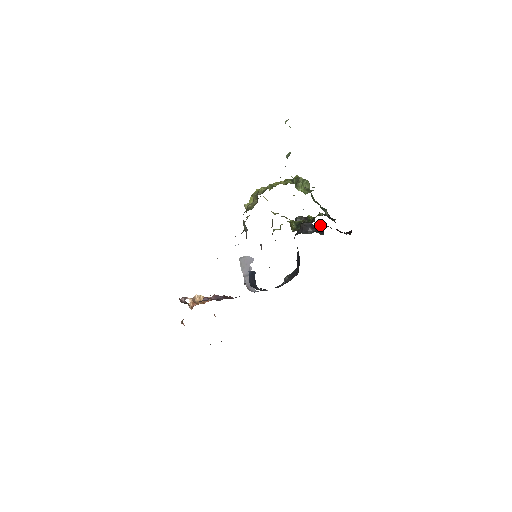
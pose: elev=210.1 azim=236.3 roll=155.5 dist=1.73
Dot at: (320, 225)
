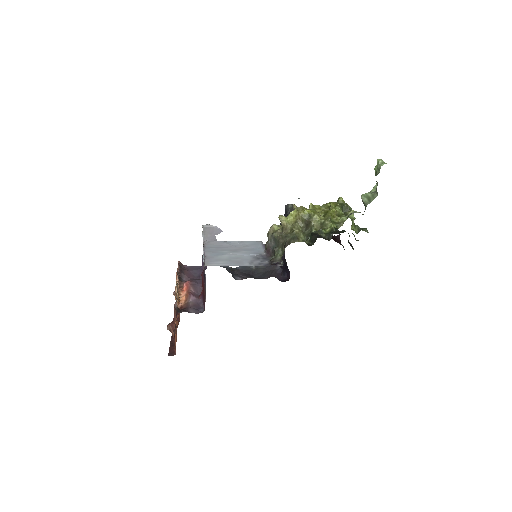
Dot at: occluded
